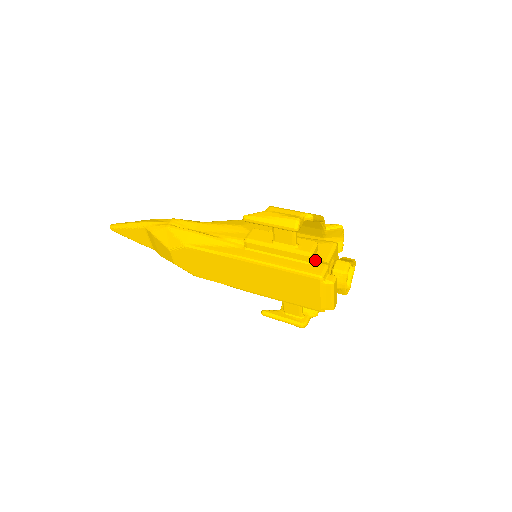
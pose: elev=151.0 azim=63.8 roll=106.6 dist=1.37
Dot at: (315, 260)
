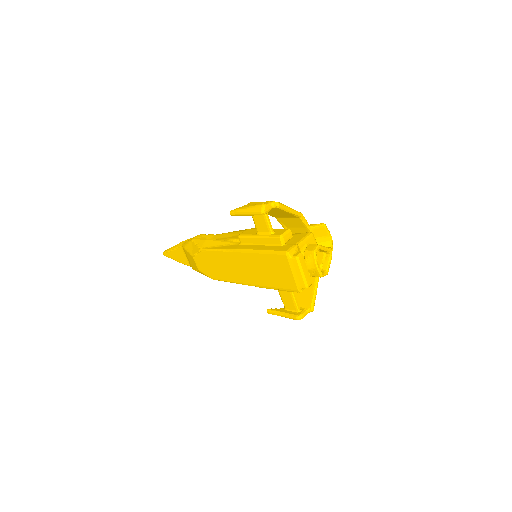
Dot at: (288, 244)
